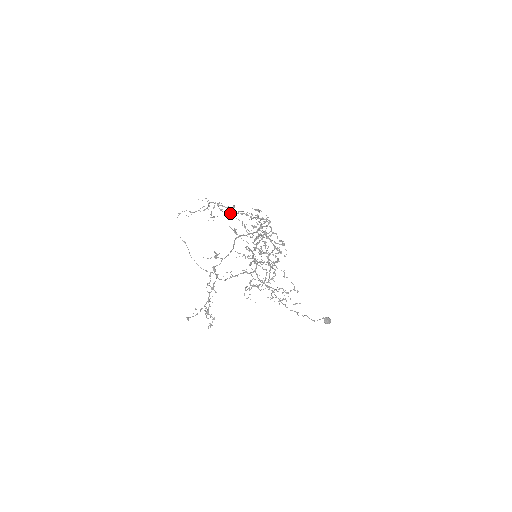
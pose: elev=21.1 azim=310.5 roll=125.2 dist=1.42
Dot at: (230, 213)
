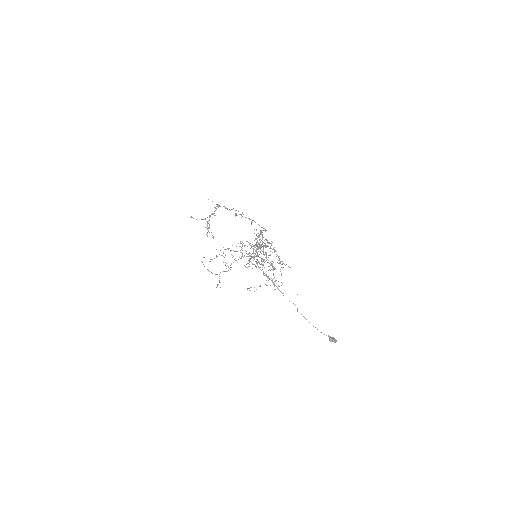
Dot at: (238, 243)
